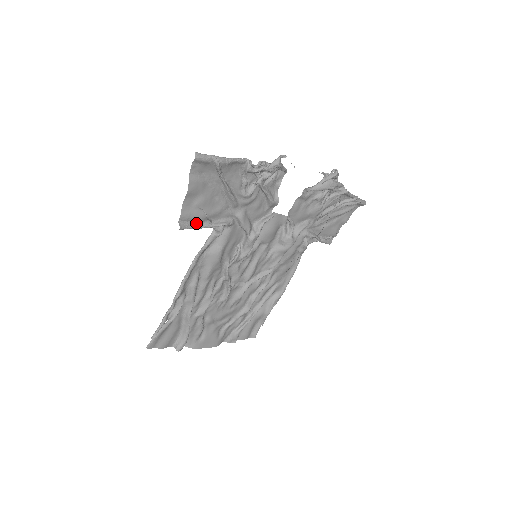
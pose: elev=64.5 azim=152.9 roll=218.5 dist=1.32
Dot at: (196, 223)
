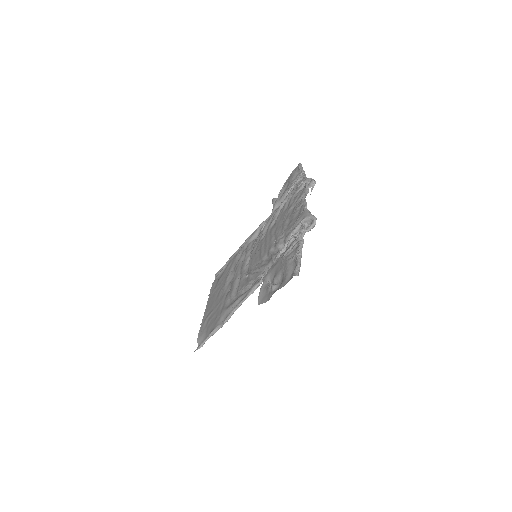
Dot at: (262, 290)
